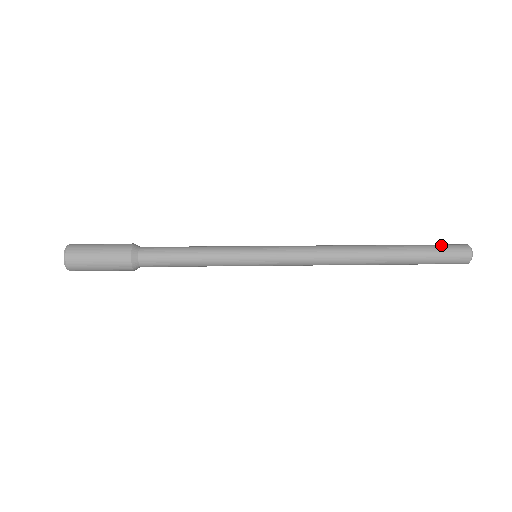
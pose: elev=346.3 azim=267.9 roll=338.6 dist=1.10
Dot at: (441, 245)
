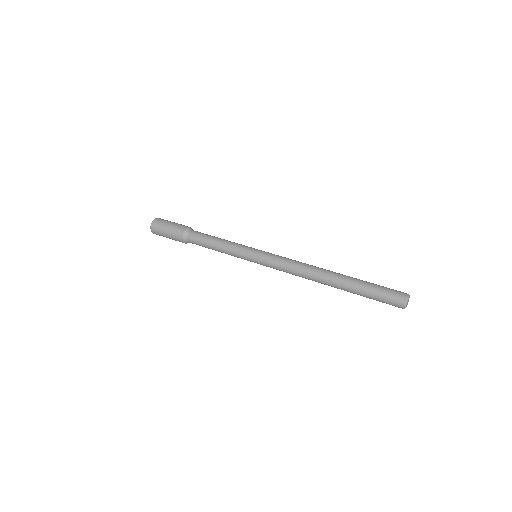
Dot at: (386, 287)
